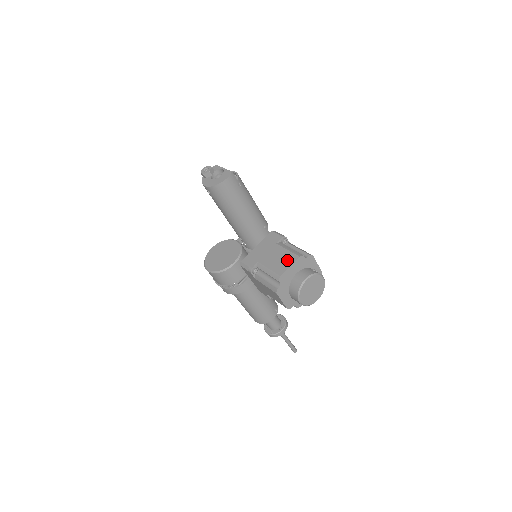
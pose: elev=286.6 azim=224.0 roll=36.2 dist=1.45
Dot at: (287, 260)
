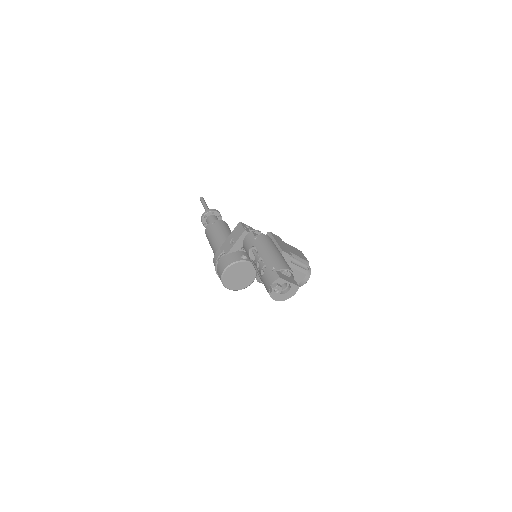
Dot at: (298, 278)
